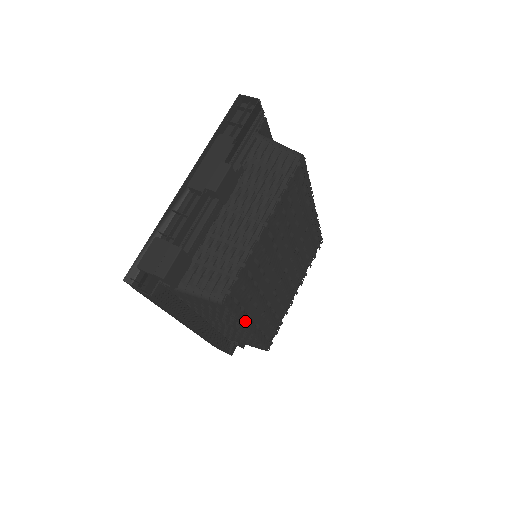
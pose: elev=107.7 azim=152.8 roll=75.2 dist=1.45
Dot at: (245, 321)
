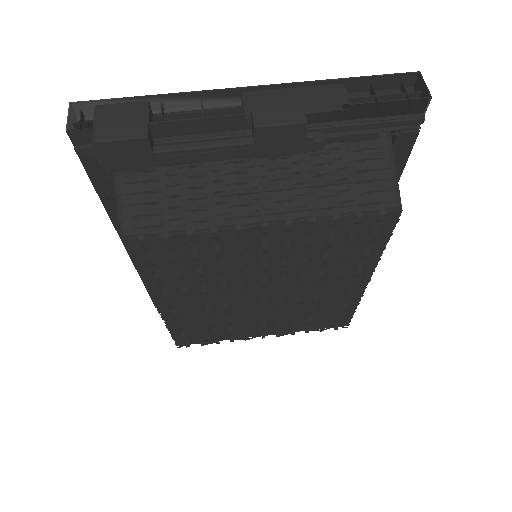
Dot at: (157, 291)
